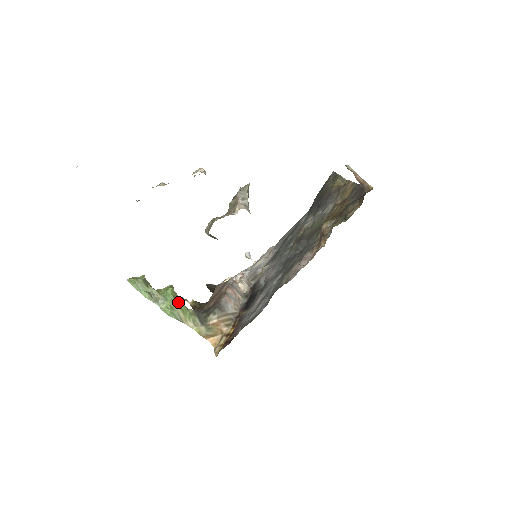
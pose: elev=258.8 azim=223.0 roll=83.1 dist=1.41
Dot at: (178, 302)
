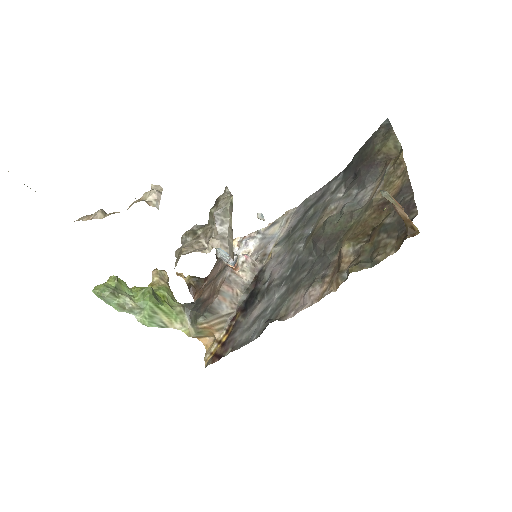
Dot at: (160, 306)
